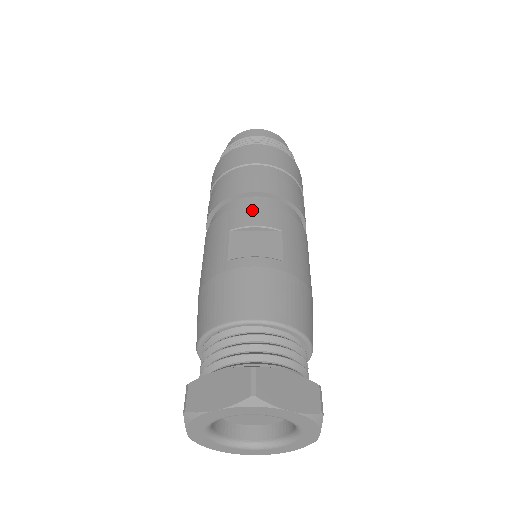
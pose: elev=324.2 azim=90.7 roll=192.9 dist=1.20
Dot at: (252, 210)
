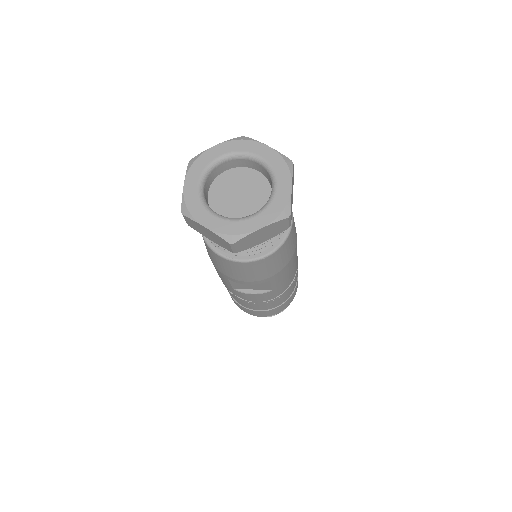
Dot at: occluded
